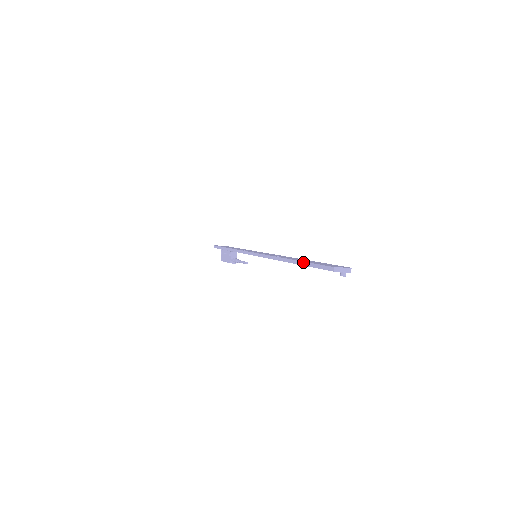
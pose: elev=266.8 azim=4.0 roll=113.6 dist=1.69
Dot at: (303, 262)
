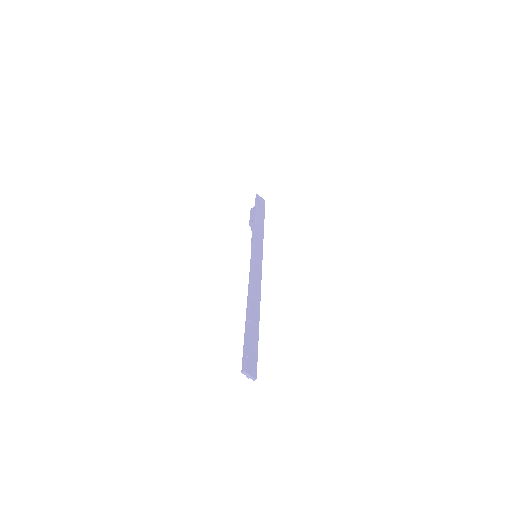
Dot at: (246, 330)
